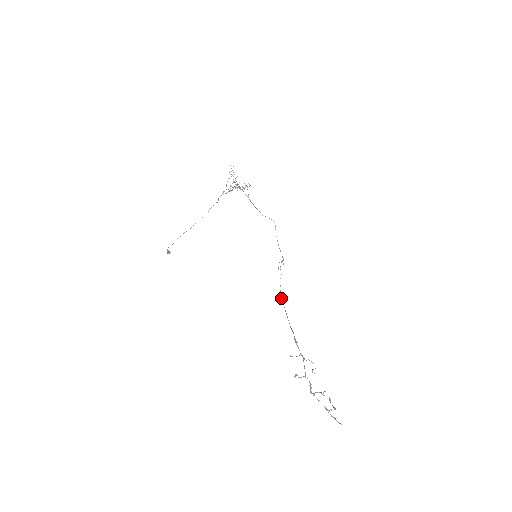
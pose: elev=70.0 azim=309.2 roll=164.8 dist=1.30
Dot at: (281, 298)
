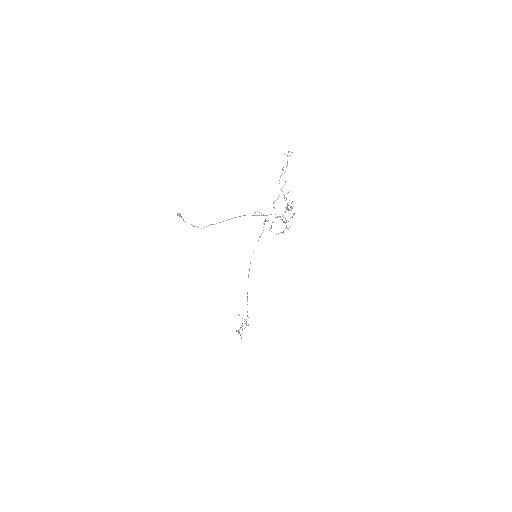
Dot at: occluded
